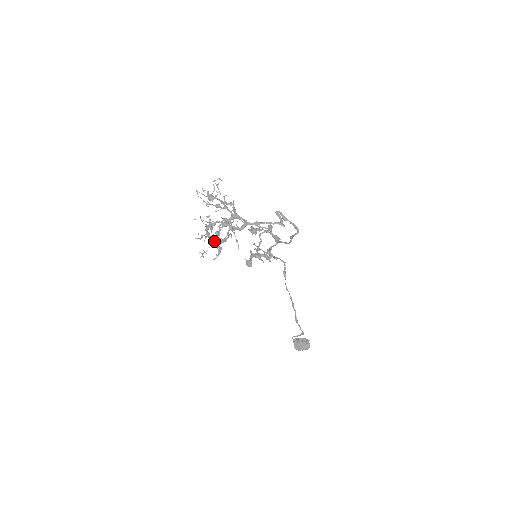
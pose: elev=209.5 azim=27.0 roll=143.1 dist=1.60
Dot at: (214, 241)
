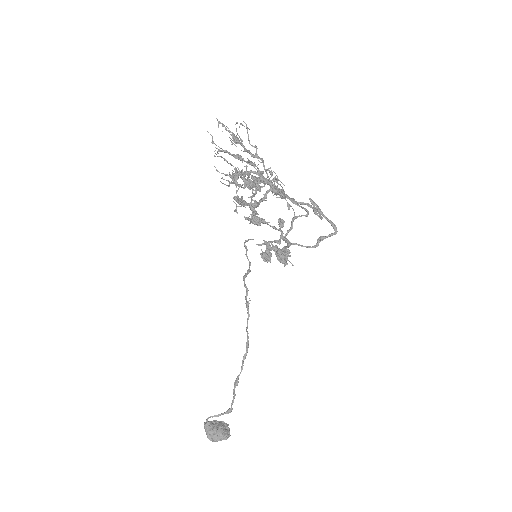
Dot at: (239, 200)
